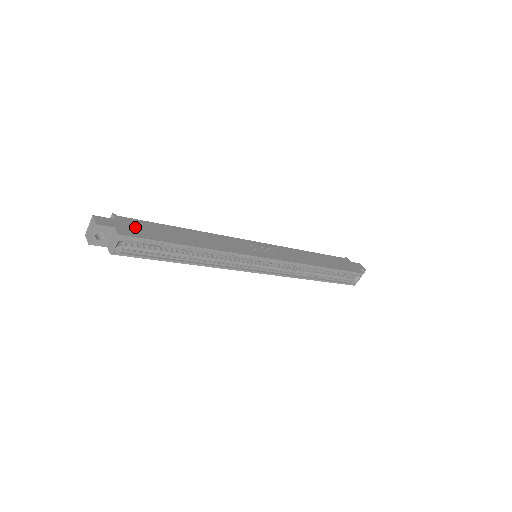
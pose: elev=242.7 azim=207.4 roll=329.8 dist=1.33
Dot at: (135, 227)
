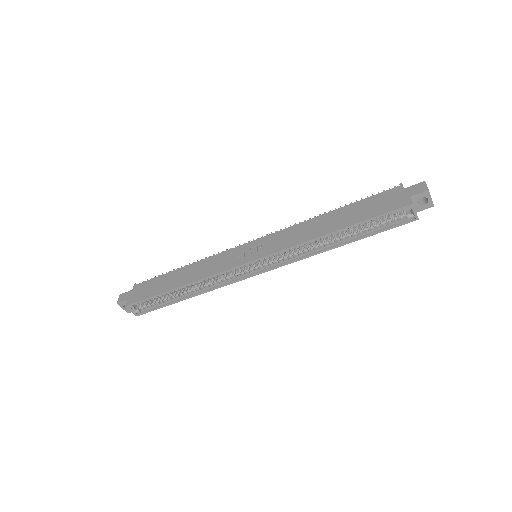
Dot at: (142, 291)
